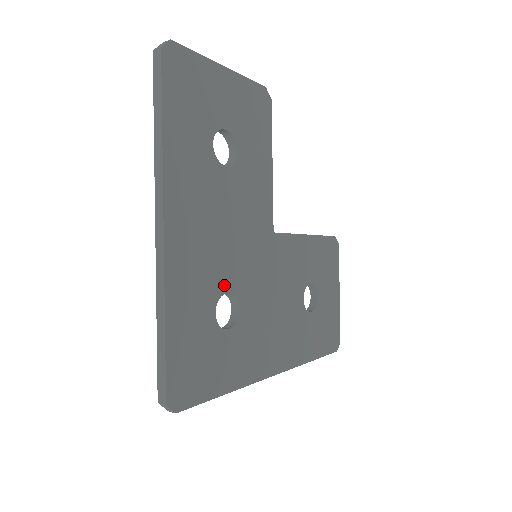
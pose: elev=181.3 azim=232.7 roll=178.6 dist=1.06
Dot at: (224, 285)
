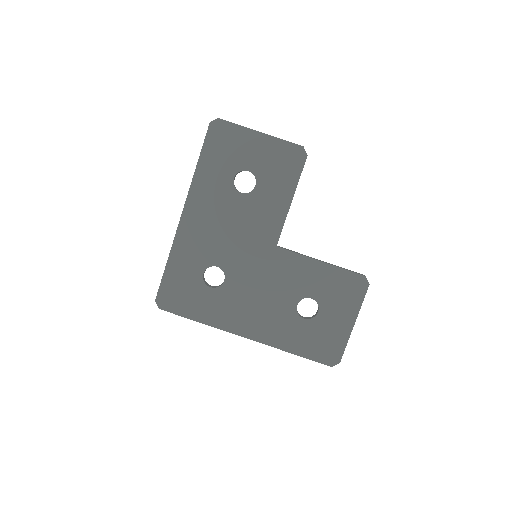
Dot at: (216, 261)
